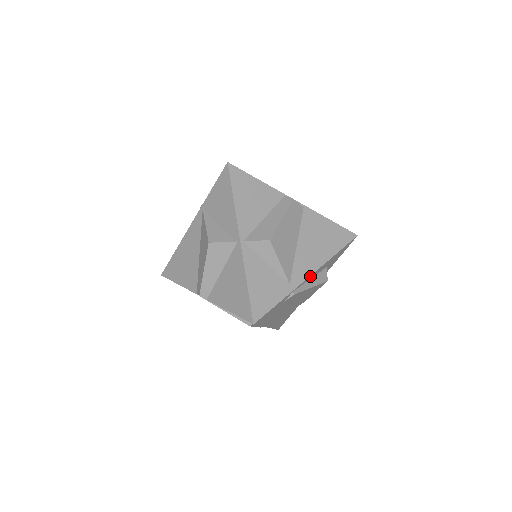
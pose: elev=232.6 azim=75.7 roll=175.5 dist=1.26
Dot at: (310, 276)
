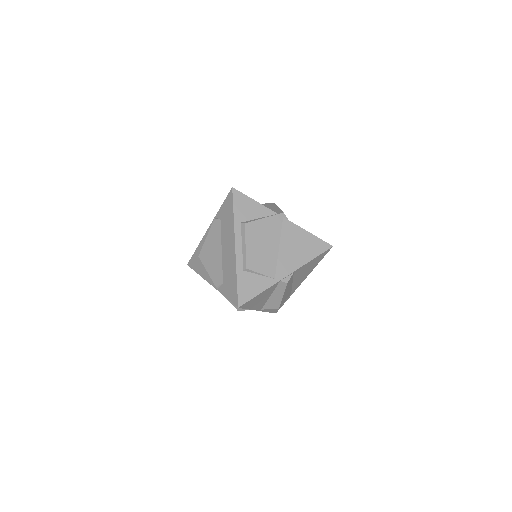
Dot at: (302, 281)
